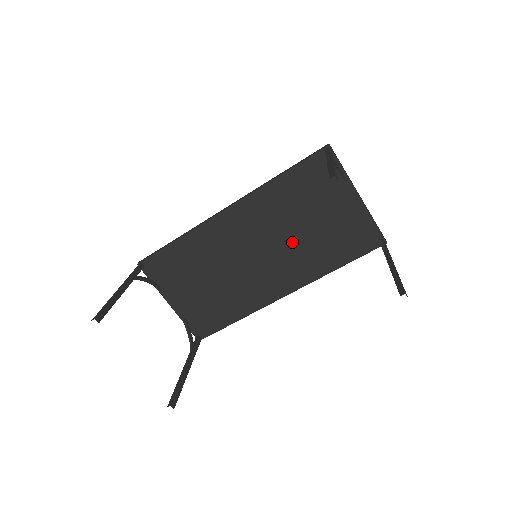
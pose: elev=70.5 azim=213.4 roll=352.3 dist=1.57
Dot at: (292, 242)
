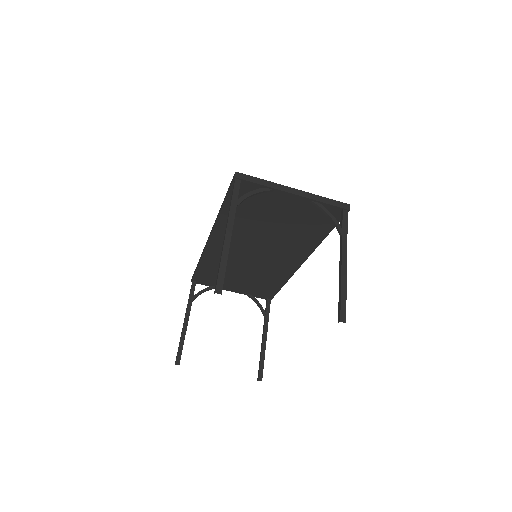
Dot at: (273, 238)
